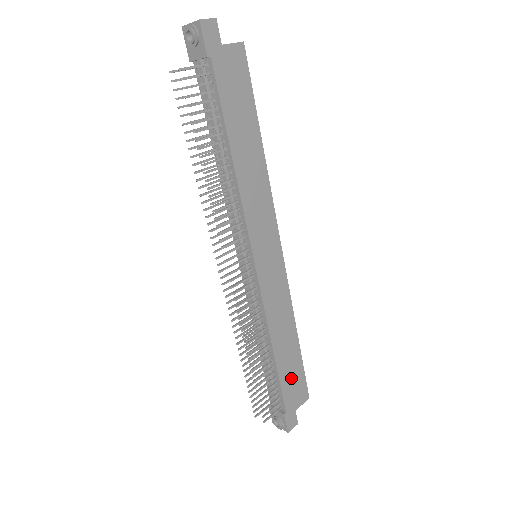
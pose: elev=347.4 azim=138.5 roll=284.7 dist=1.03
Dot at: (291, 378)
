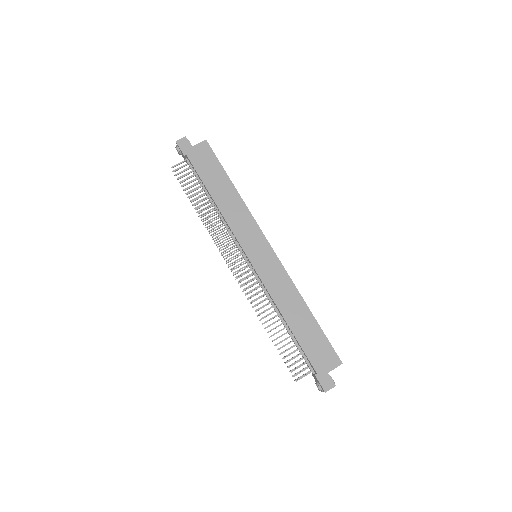
Dot at: (313, 344)
